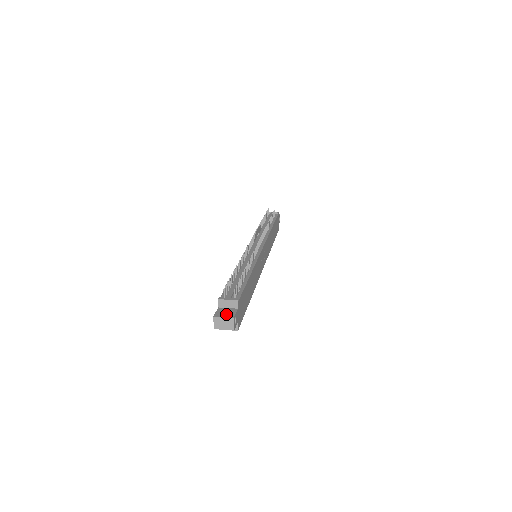
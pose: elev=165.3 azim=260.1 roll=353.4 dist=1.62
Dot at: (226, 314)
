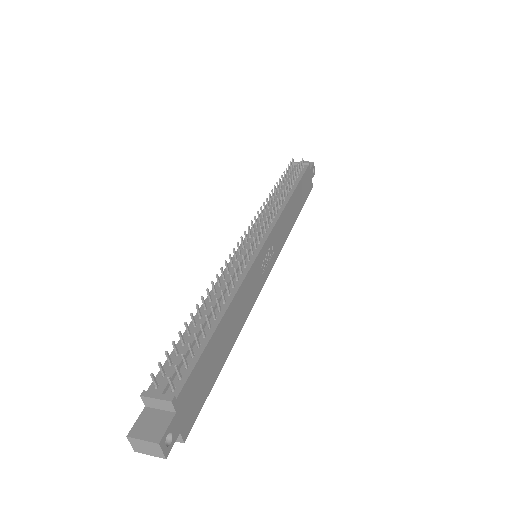
Dot at: (150, 430)
